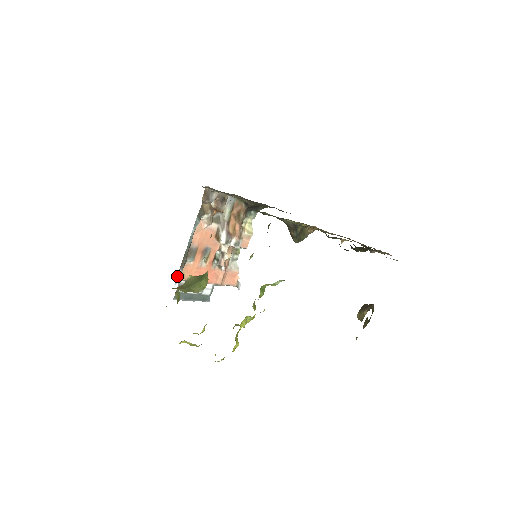
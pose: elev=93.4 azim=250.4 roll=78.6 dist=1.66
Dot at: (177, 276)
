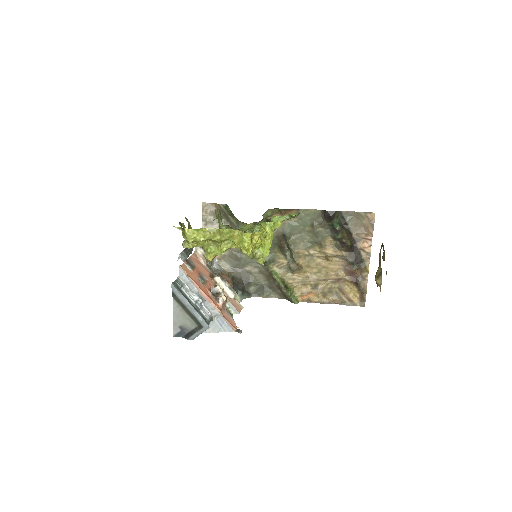
Dot at: (180, 253)
